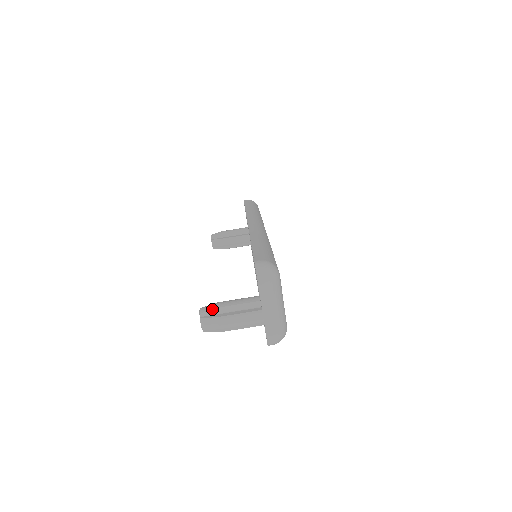
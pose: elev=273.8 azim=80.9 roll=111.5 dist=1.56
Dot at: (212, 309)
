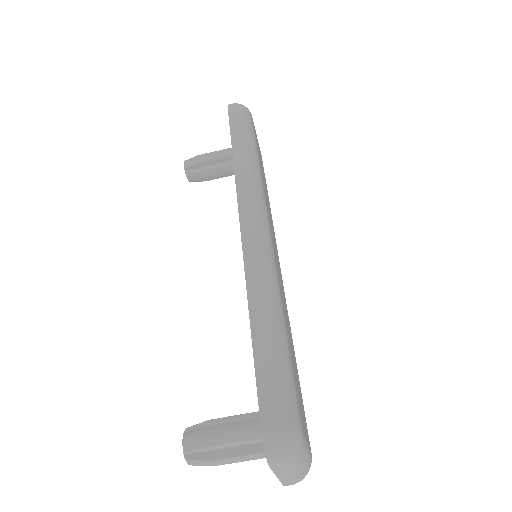
Dot at: (201, 448)
